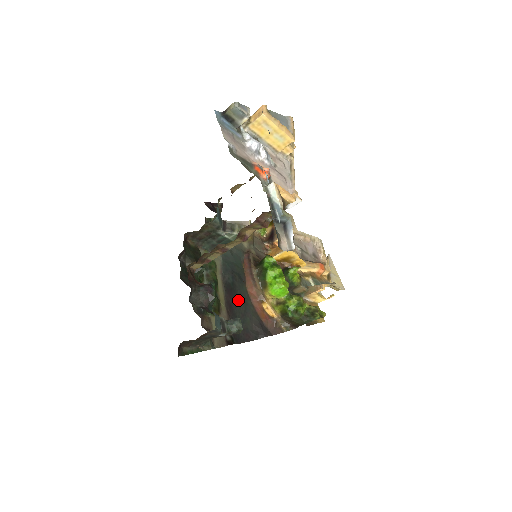
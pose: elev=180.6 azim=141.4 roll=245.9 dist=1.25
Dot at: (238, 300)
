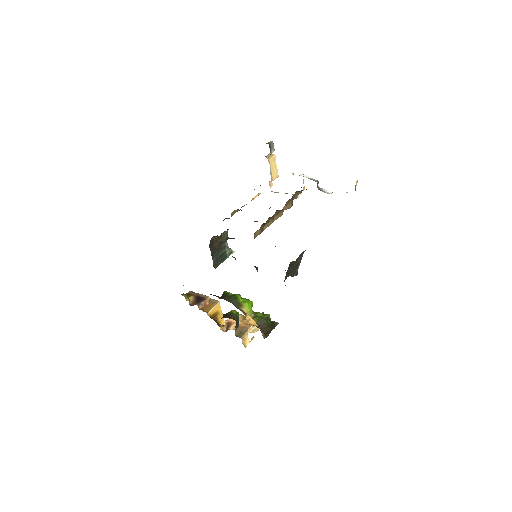
Dot at: occluded
